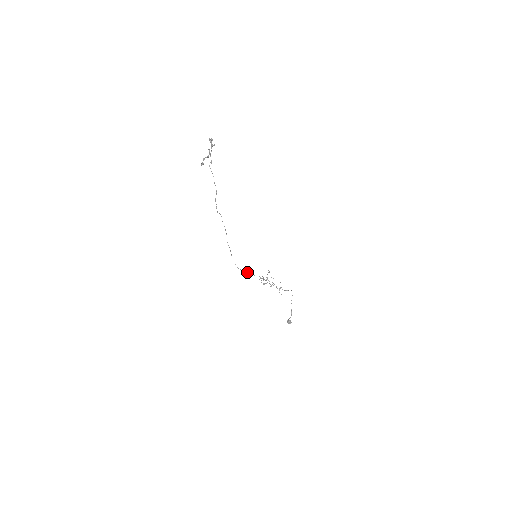
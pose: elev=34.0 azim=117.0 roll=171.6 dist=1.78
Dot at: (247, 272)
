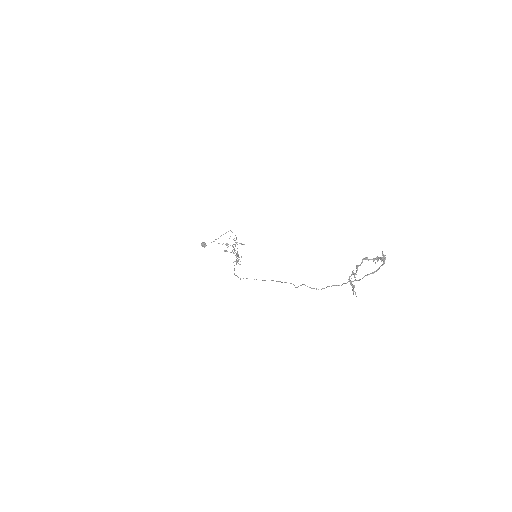
Dot at: occluded
